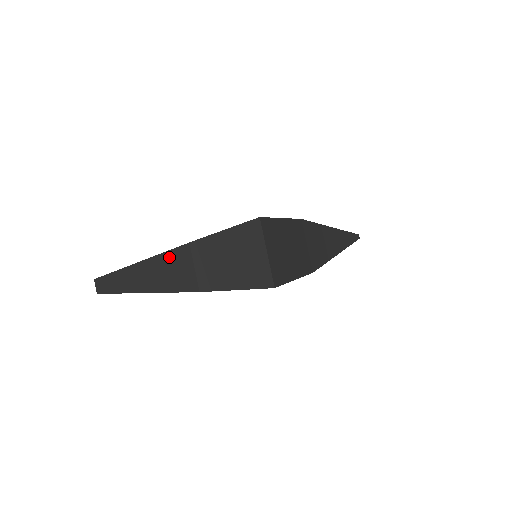
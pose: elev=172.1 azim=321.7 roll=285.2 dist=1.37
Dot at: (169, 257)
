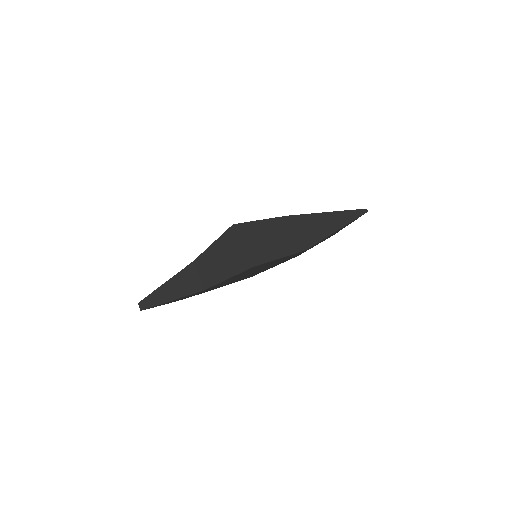
Dot at: (181, 275)
